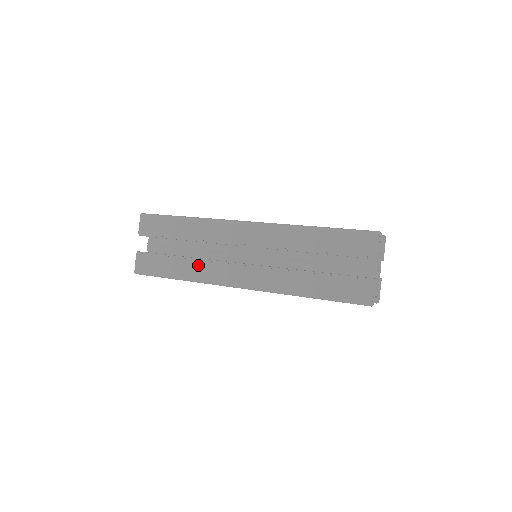
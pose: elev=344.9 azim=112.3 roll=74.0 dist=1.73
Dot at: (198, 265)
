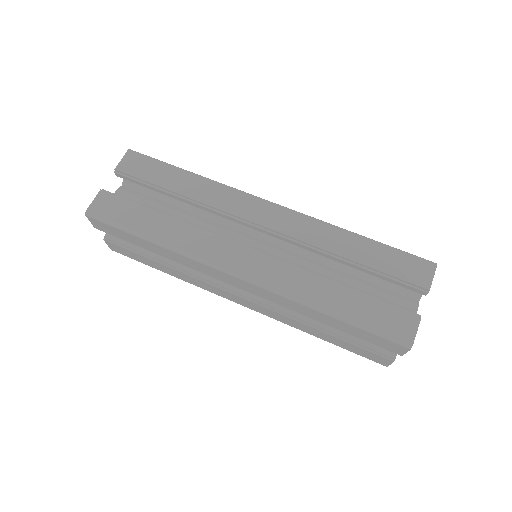
Dot at: (185, 276)
